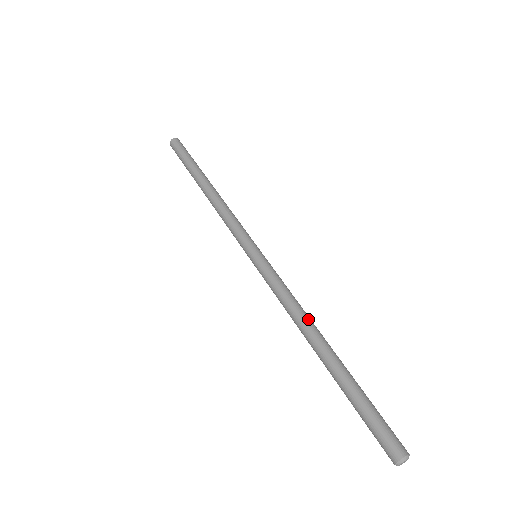
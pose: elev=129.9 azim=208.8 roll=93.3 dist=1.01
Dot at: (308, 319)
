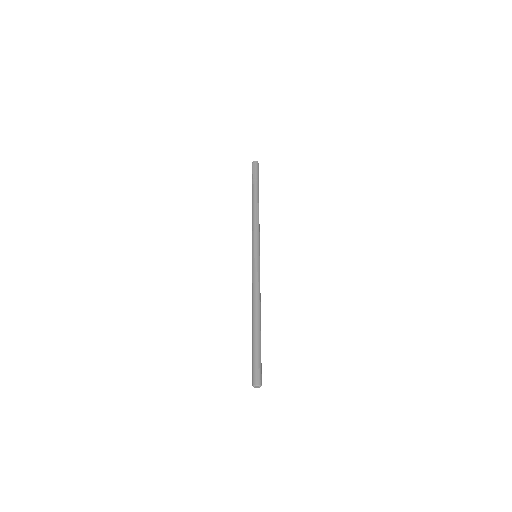
Dot at: (256, 302)
